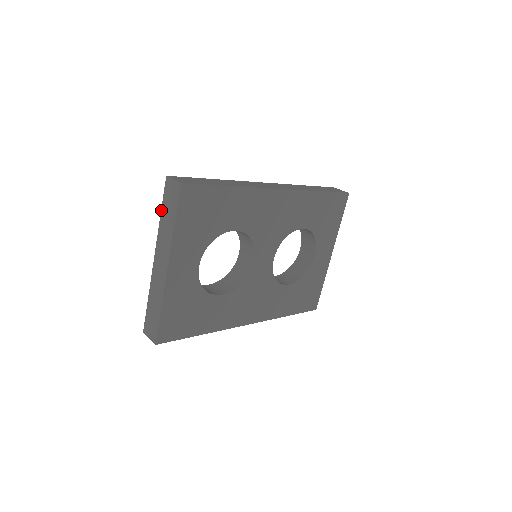
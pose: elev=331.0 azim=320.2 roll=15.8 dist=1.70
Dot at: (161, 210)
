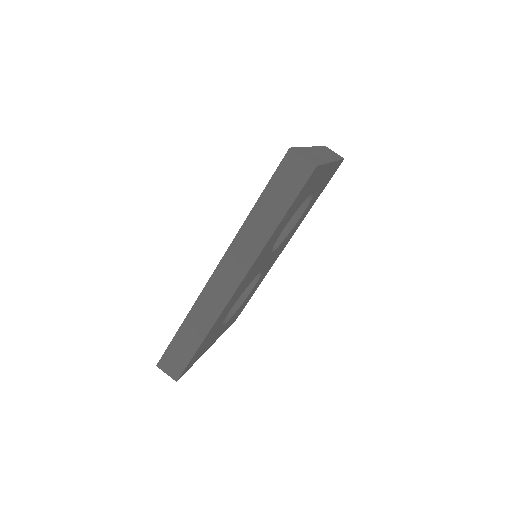
Dot at: occluded
